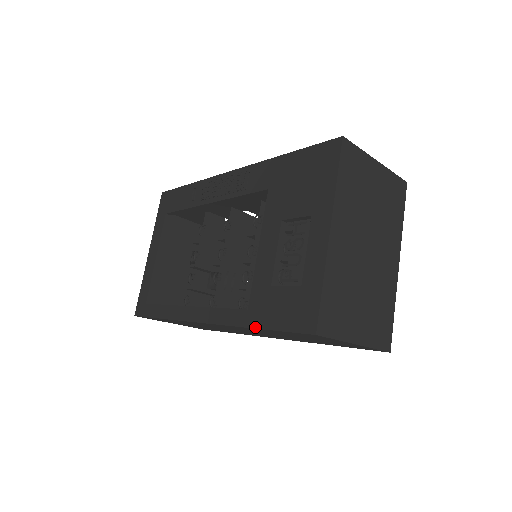
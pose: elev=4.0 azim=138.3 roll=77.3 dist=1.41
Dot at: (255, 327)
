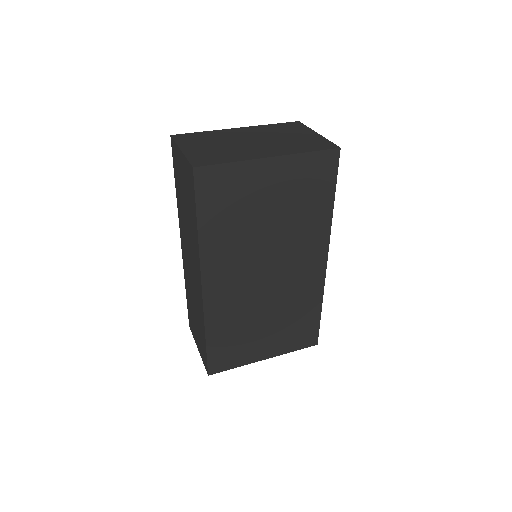
Dot at: occluded
